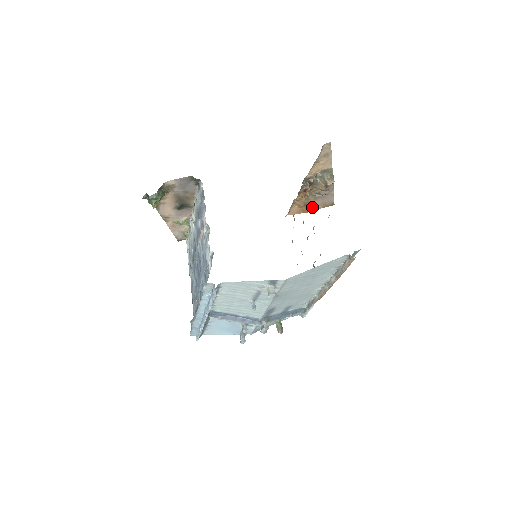
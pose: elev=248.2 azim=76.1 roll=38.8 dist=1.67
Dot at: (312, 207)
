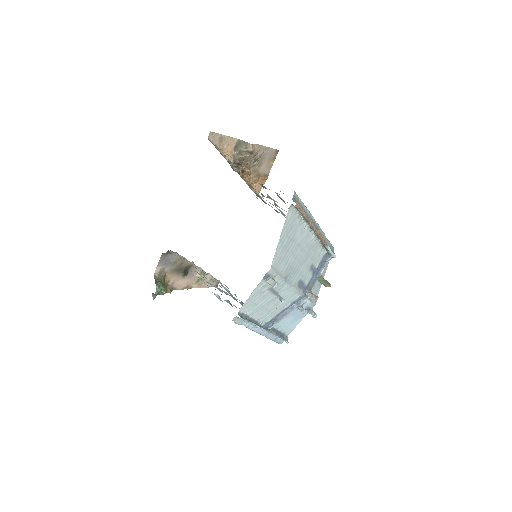
Dot at: (266, 170)
